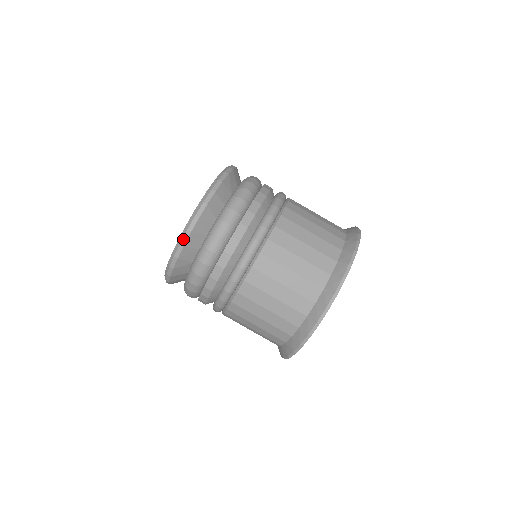
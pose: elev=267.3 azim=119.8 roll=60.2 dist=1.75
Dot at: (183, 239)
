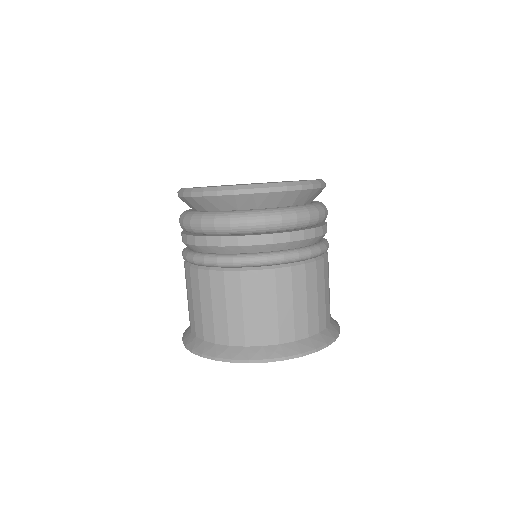
Dot at: (241, 190)
